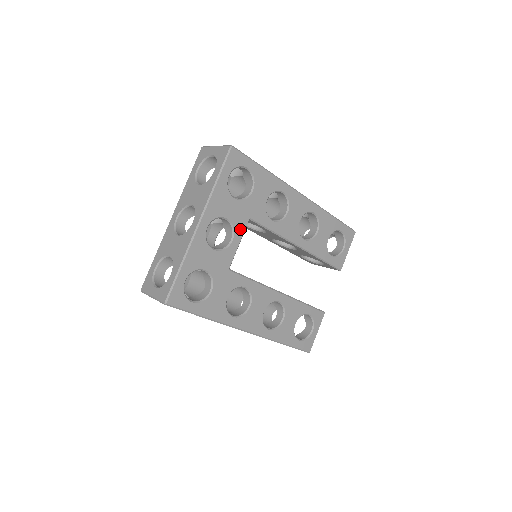
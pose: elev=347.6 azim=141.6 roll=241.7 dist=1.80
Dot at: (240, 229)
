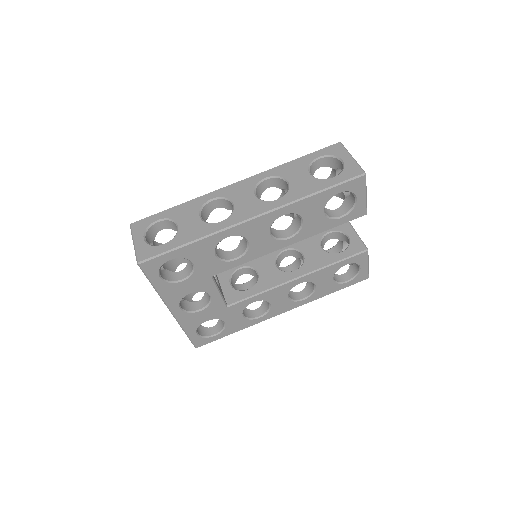
Dot at: (210, 287)
